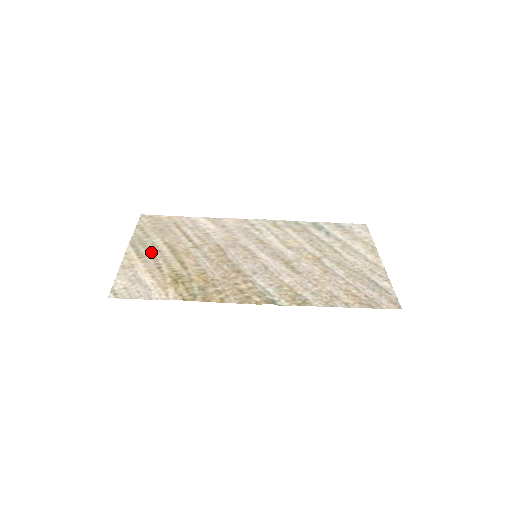
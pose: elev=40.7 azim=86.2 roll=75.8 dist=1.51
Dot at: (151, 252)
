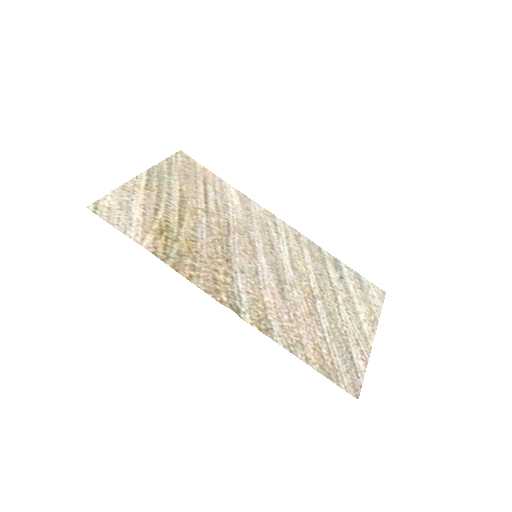
Dot at: (161, 190)
